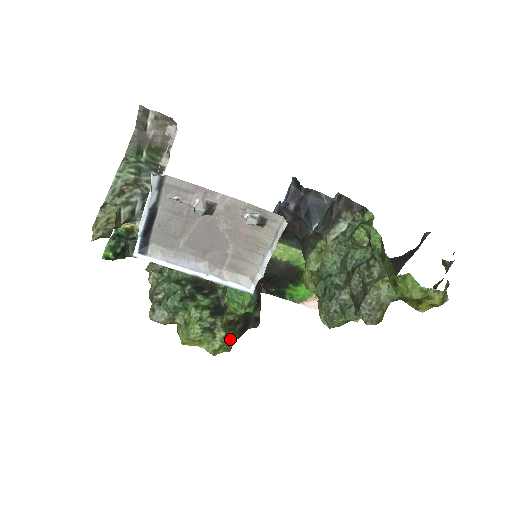
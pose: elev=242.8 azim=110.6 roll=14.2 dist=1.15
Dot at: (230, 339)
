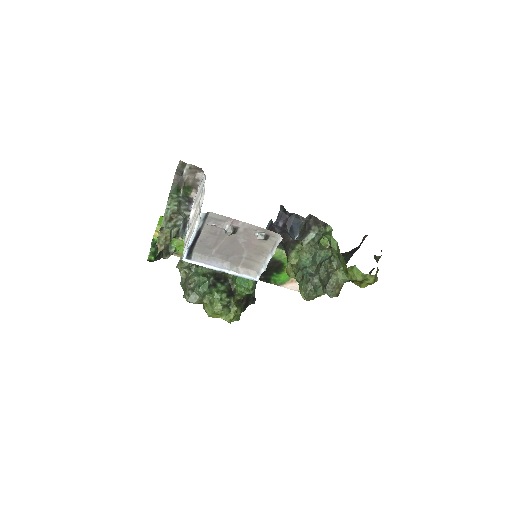
Dot at: (239, 312)
